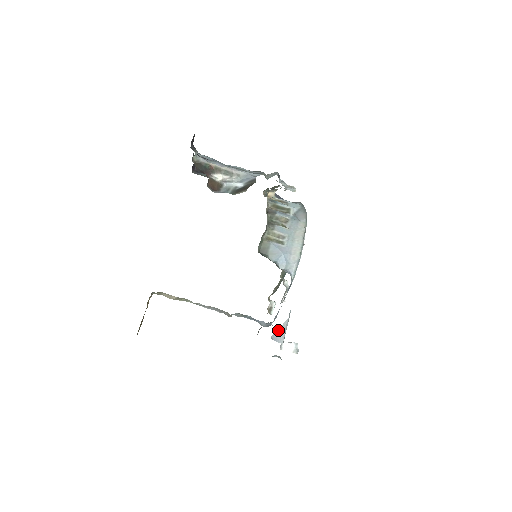
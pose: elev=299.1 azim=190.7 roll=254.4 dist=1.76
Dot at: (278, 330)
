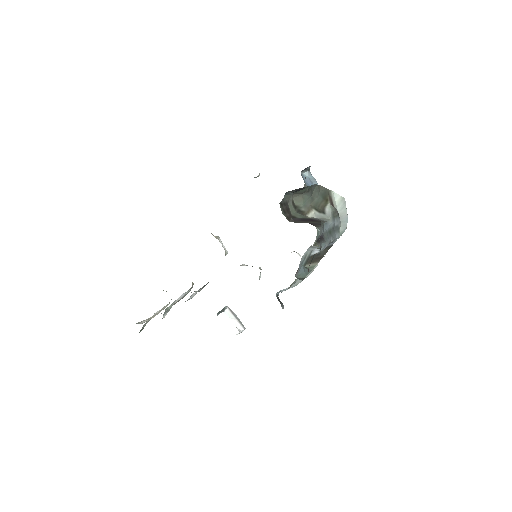
Dot at: occluded
